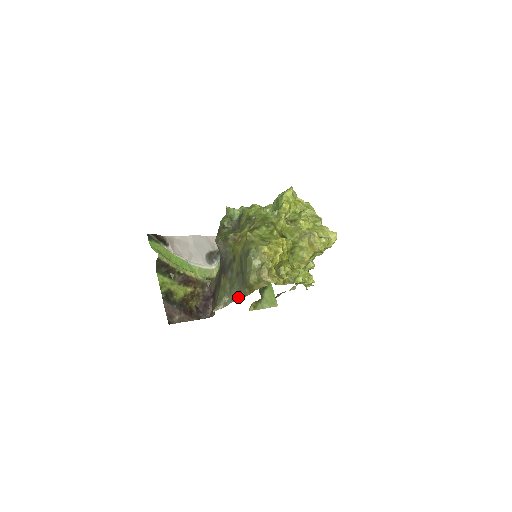
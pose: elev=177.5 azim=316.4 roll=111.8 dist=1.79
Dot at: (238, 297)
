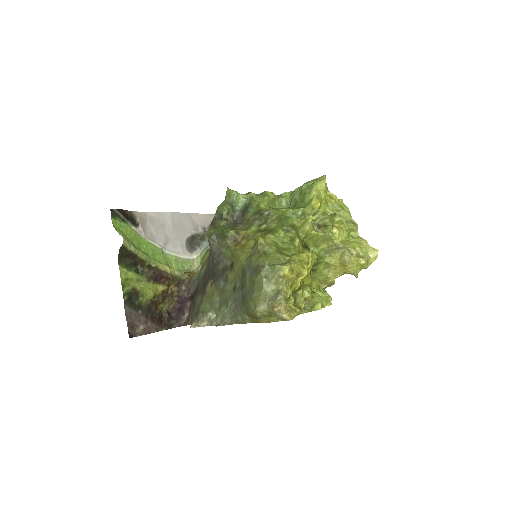
Dot at: (231, 320)
